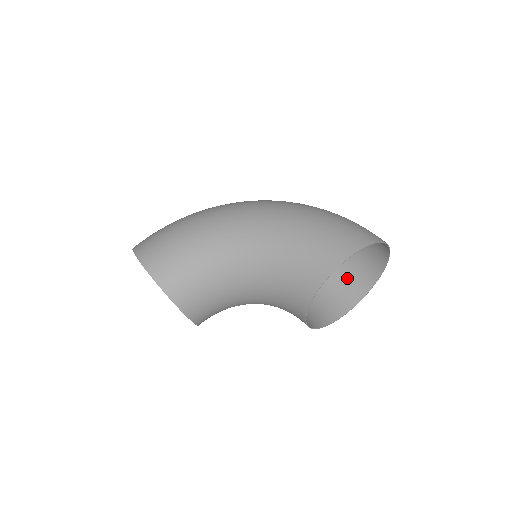
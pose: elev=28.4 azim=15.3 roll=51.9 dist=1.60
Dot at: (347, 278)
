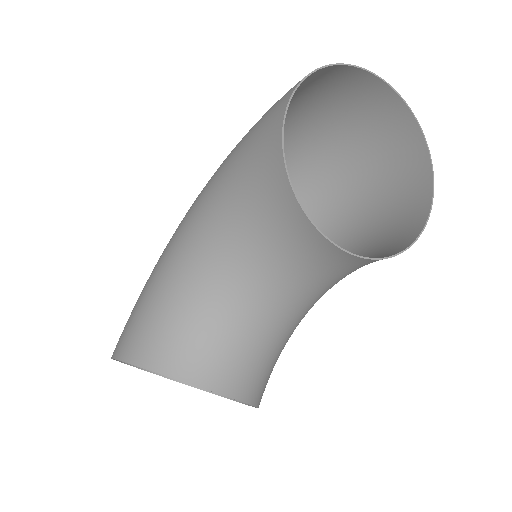
Dot at: (396, 189)
